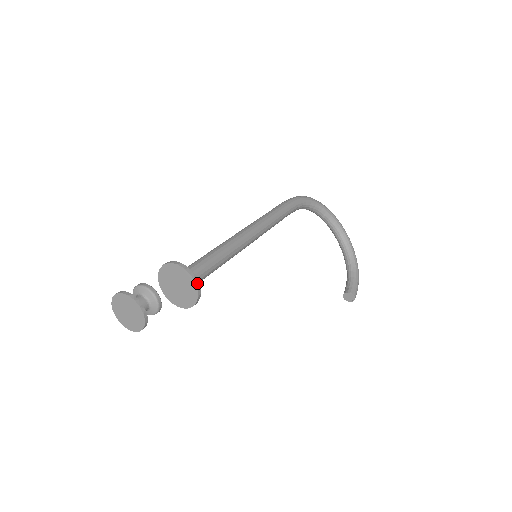
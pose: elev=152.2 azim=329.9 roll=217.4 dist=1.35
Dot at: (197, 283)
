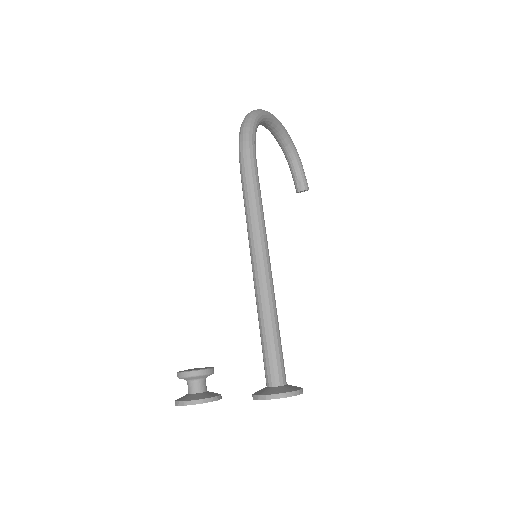
Dot at: (302, 391)
